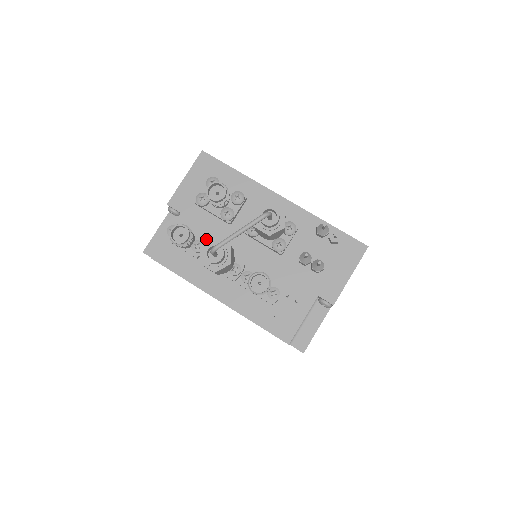
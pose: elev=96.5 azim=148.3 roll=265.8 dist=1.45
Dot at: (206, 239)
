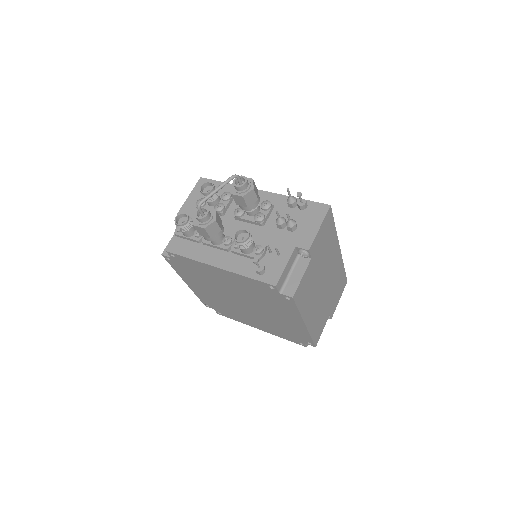
Dot at: occluded
